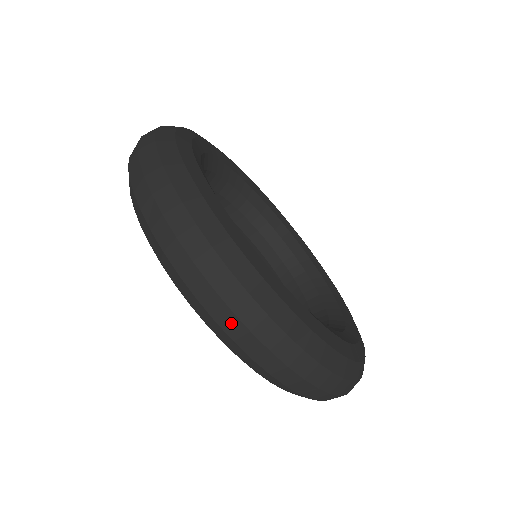
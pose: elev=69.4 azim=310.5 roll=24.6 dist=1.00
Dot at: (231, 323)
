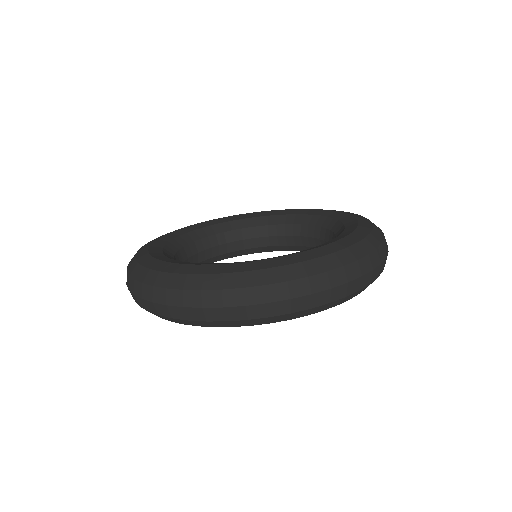
Dot at: (149, 306)
